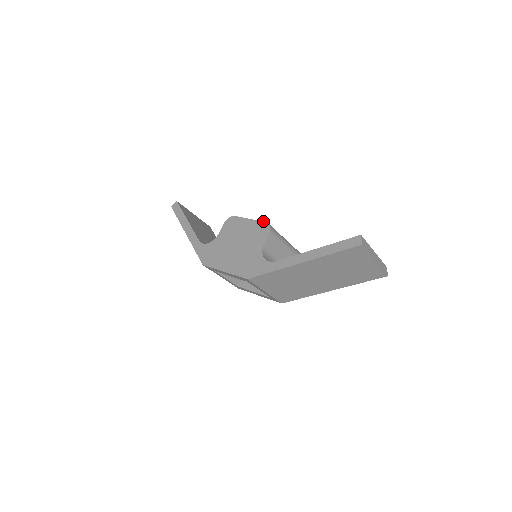
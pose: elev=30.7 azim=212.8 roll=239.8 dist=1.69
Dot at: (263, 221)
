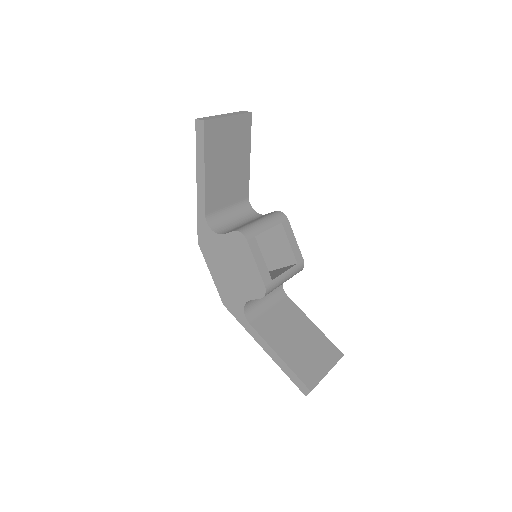
Dot at: (263, 283)
